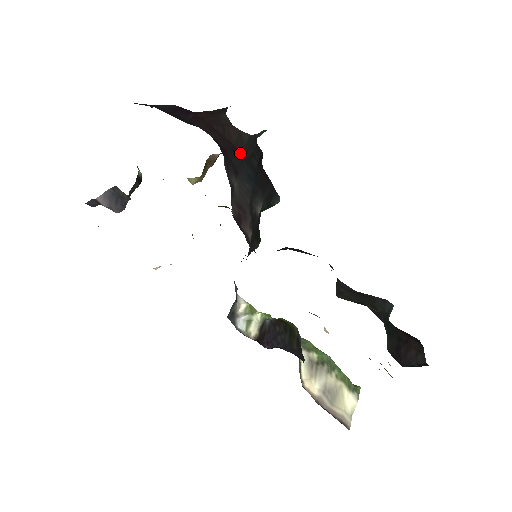
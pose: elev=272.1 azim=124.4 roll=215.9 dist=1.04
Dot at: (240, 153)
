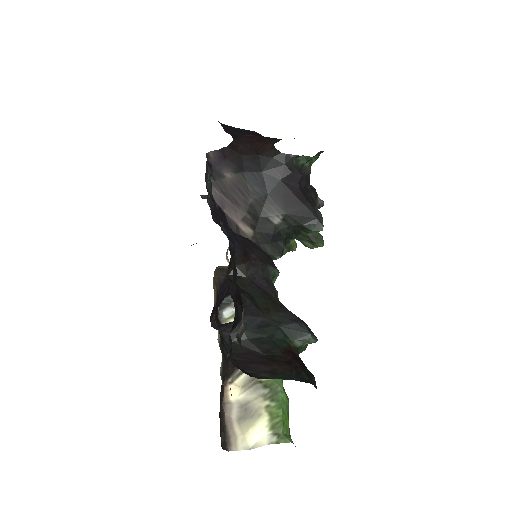
Dot at: (262, 163)
